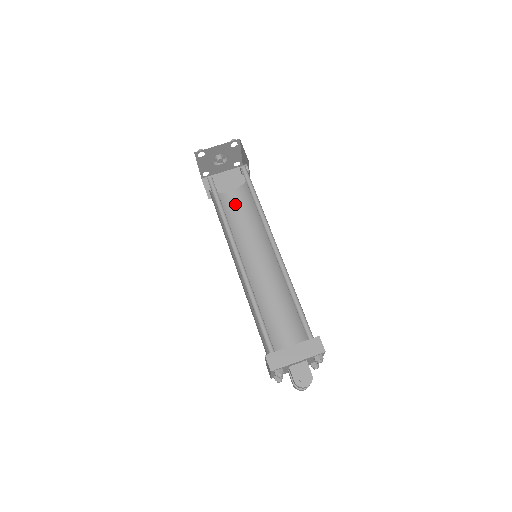
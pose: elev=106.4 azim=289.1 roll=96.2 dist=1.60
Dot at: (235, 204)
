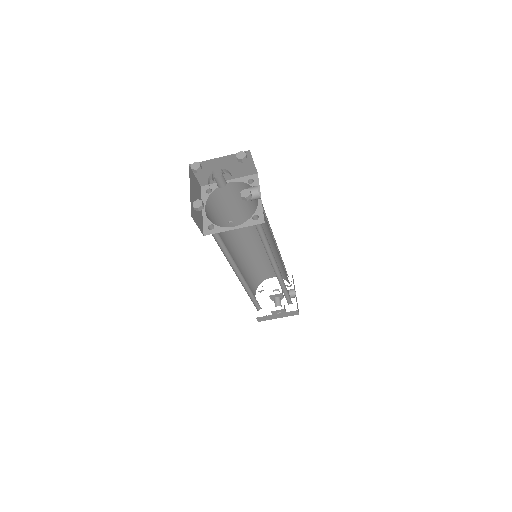
Dot at: (235, 194)
